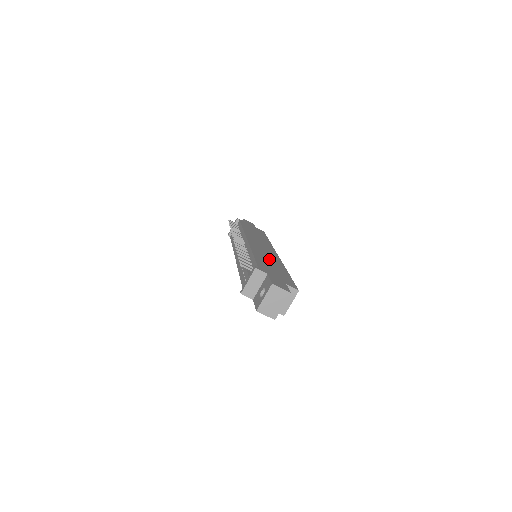
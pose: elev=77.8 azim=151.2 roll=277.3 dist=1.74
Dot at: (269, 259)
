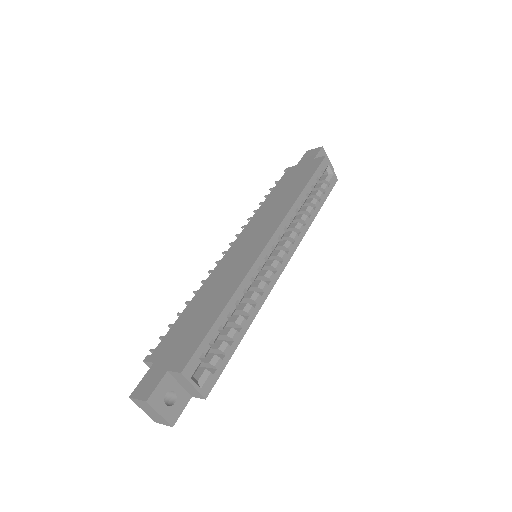
Dot at: (217, 289)
